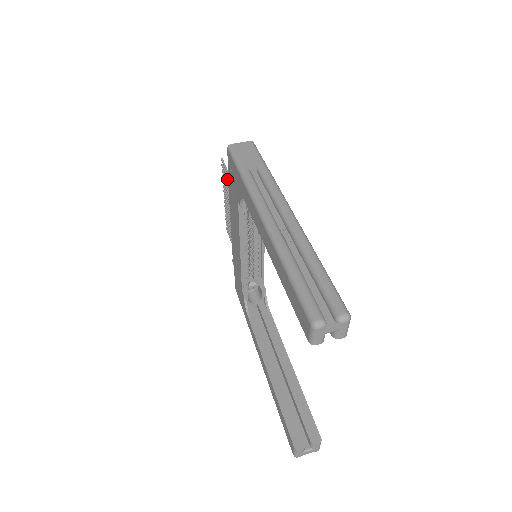
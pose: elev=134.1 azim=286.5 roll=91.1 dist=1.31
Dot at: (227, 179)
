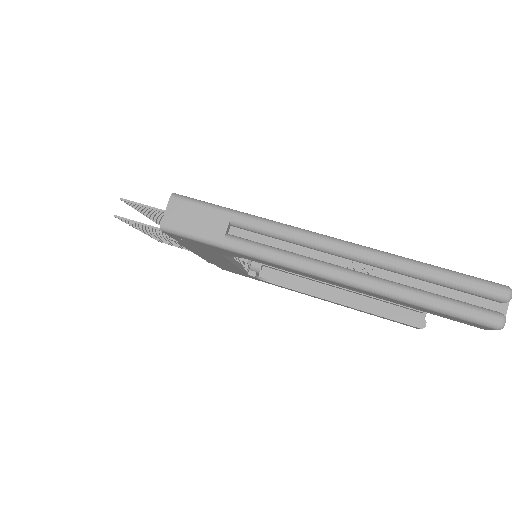
Dot at: (169, 239)
